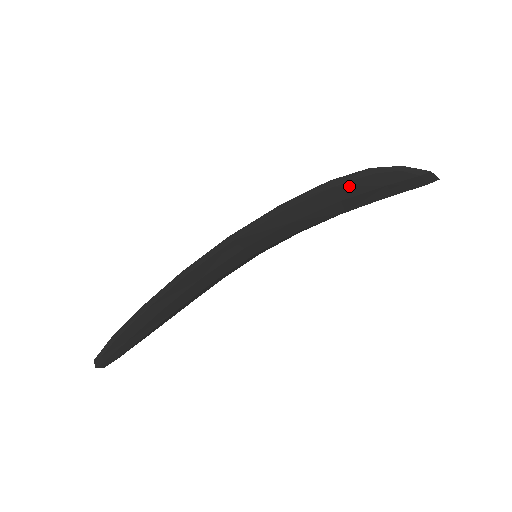
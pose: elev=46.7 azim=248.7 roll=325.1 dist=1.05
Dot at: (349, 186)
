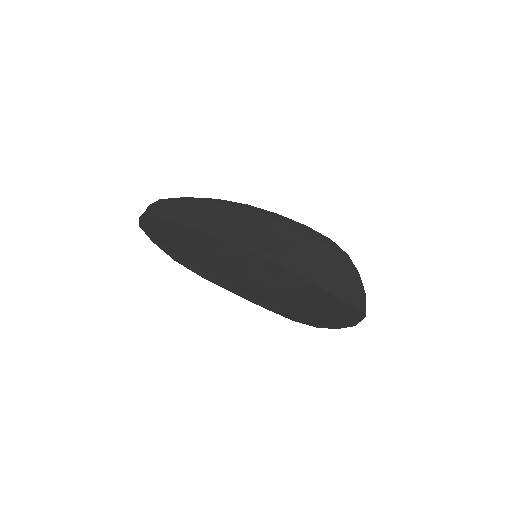
Dot at: (306, 317)
